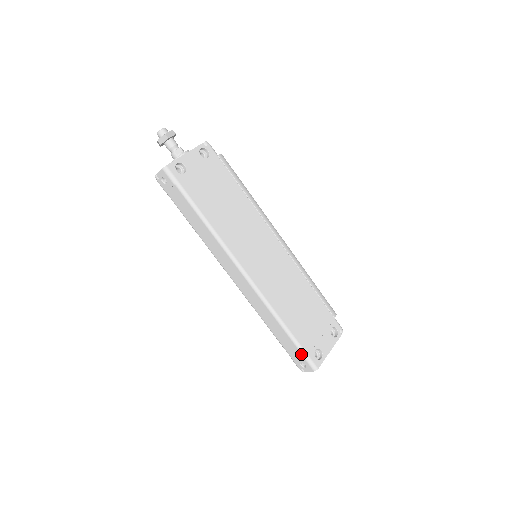
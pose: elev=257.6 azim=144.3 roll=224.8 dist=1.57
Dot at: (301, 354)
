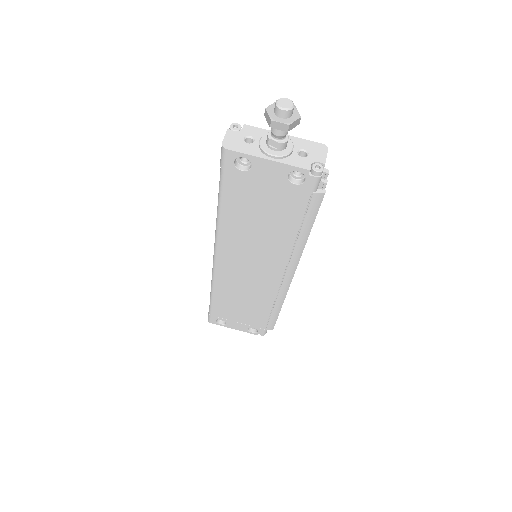
Dot at: (209, 309)
